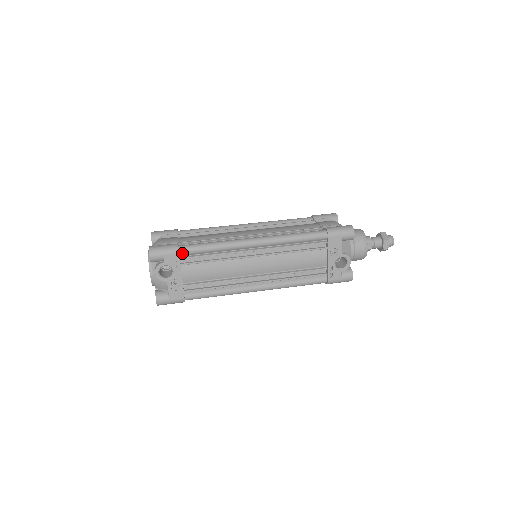
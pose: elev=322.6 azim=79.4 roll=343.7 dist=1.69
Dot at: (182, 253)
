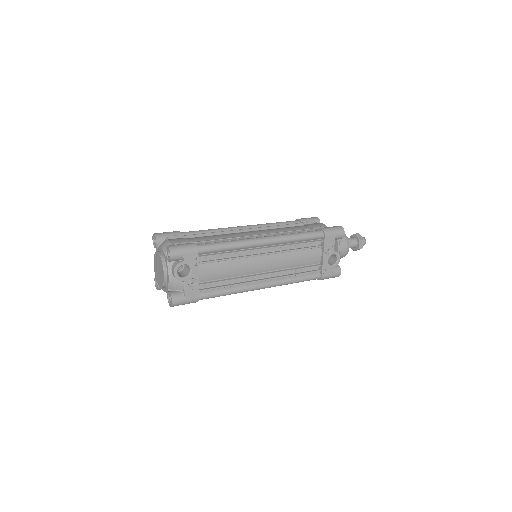
Dot at: (200, 252)
